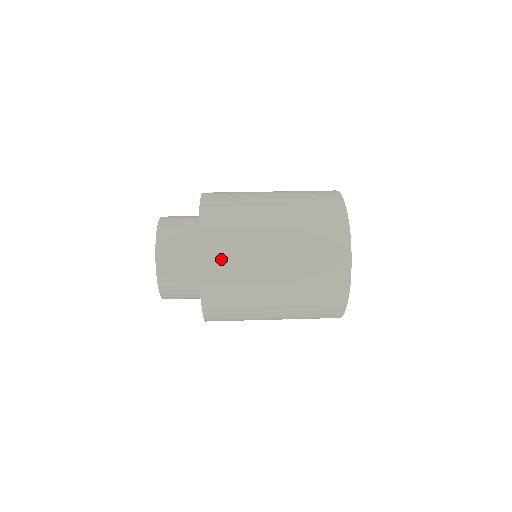
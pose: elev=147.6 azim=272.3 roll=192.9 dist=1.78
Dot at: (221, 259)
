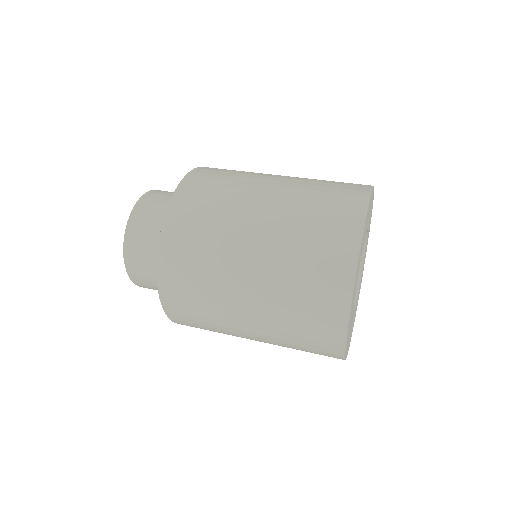
Dot at: (209, 180)
